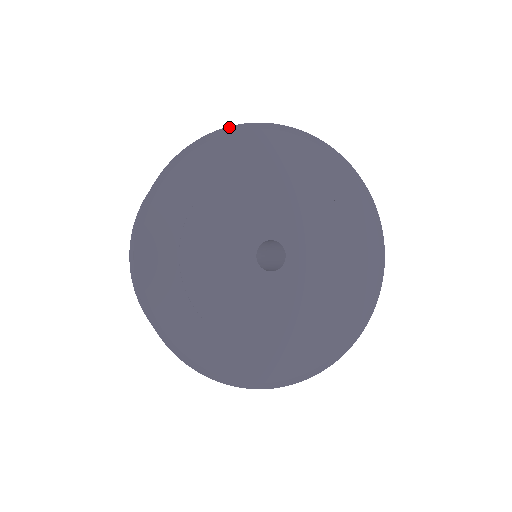
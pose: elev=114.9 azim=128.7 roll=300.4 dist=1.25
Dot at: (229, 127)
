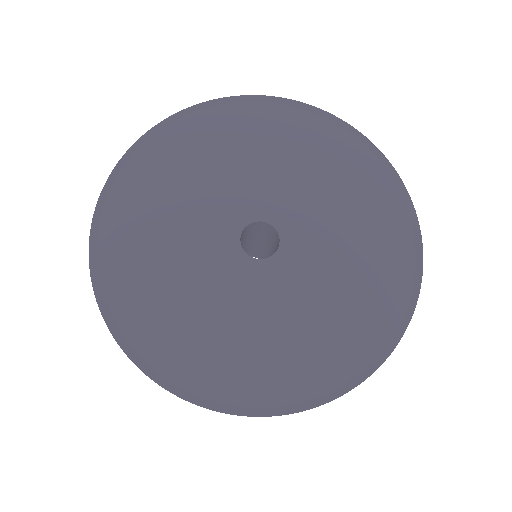
Dot at: (291, 100)
